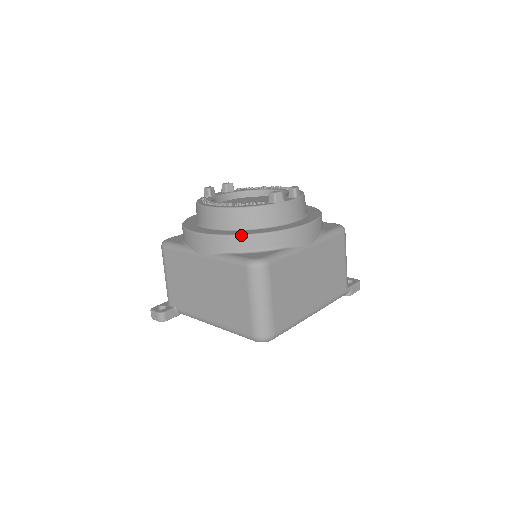
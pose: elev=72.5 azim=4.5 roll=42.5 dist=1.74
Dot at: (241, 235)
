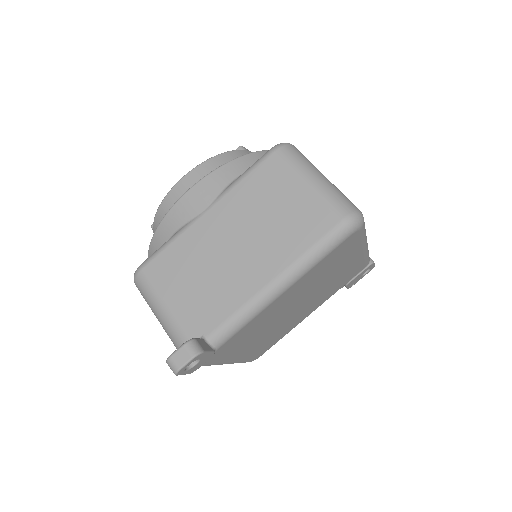
Dot at: (240, 156)
